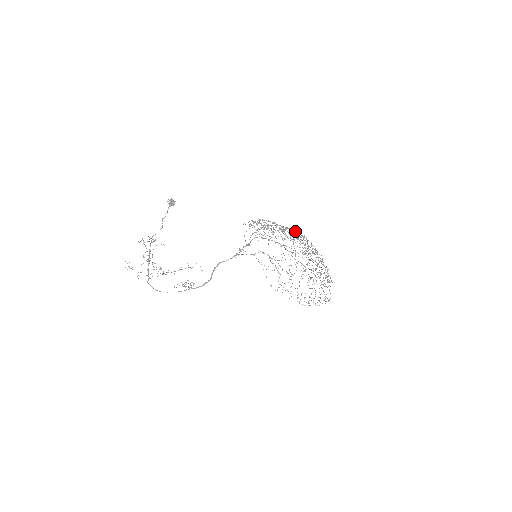
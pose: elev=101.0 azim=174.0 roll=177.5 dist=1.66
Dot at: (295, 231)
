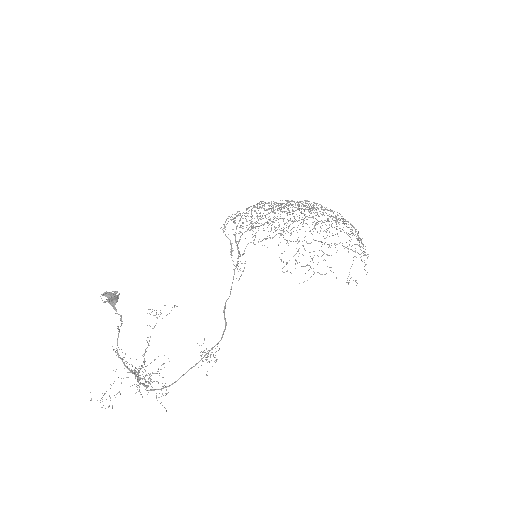
Dot at: (334, 227)
